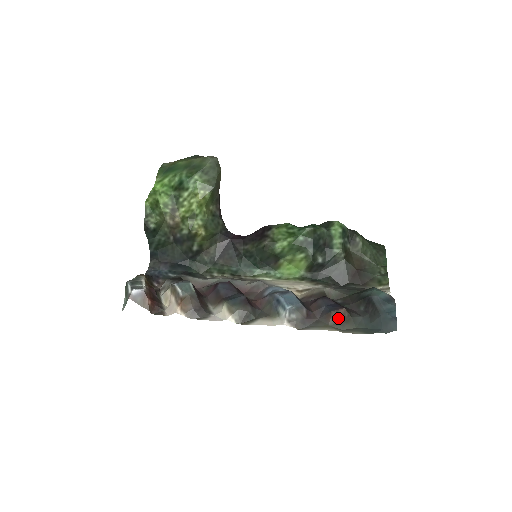
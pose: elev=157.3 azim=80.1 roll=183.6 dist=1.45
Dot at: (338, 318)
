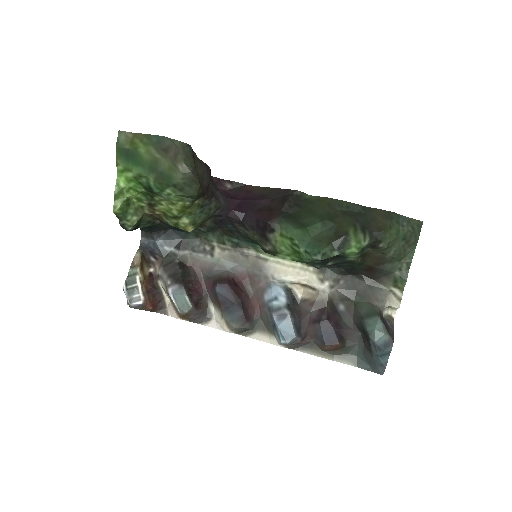
Dot at: (331, 349)
